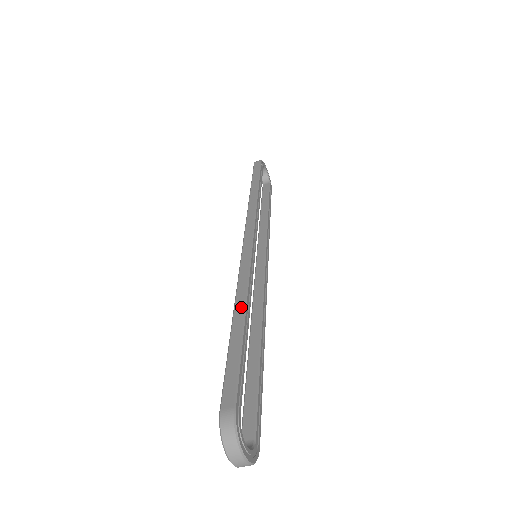
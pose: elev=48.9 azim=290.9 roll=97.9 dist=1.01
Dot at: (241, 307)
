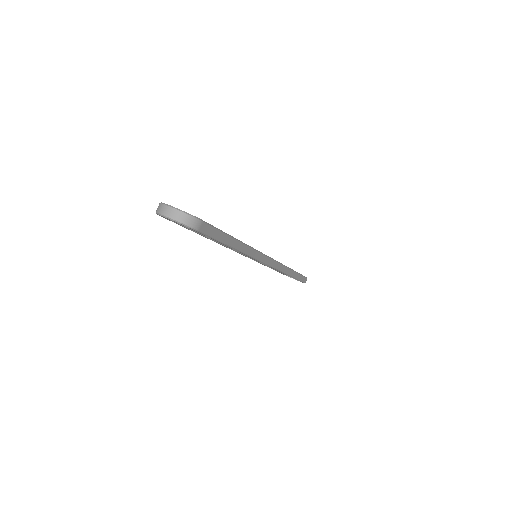
Dot at: occluded
